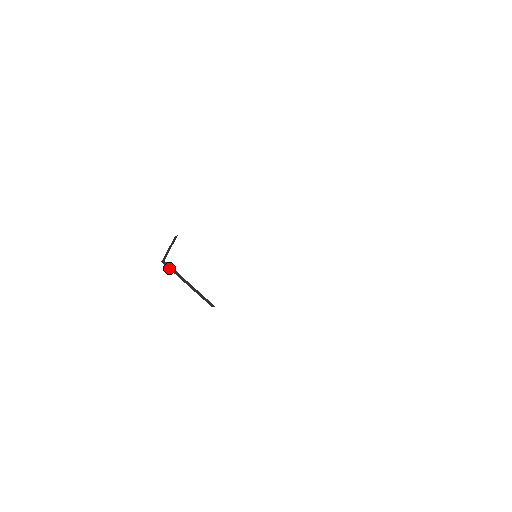
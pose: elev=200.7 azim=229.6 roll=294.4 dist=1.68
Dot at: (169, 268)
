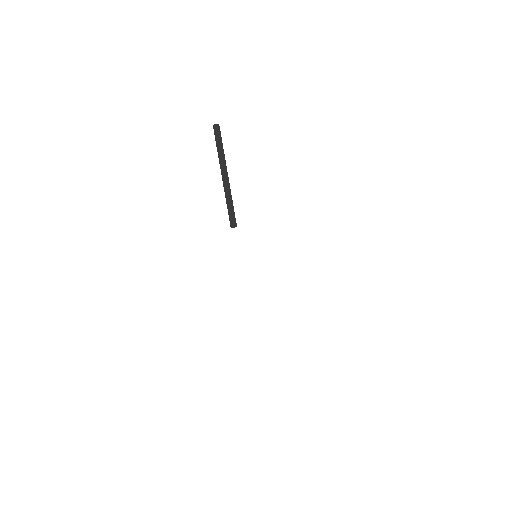
Dot at: (216, 139)
